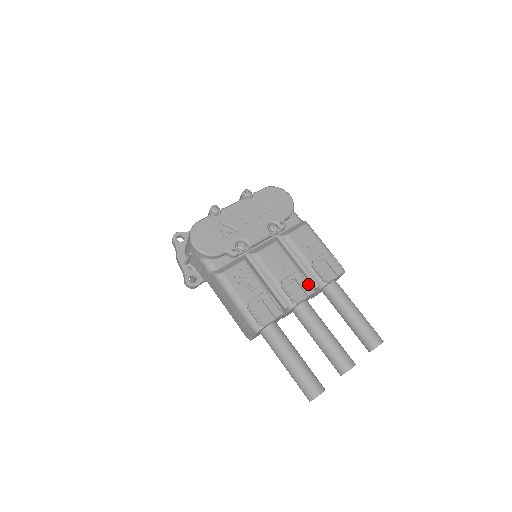
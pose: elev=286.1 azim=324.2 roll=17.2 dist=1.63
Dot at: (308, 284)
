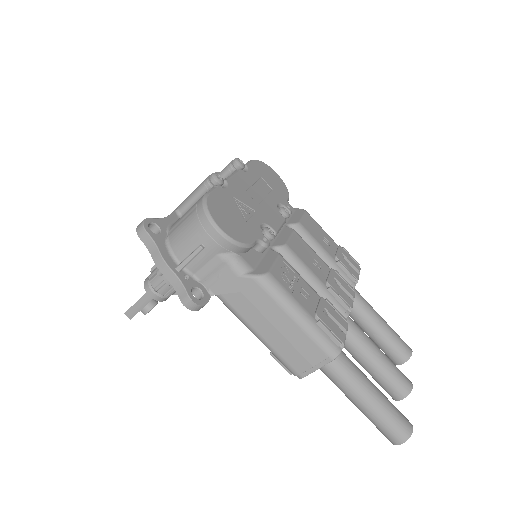
Dot at: (347, 284)
